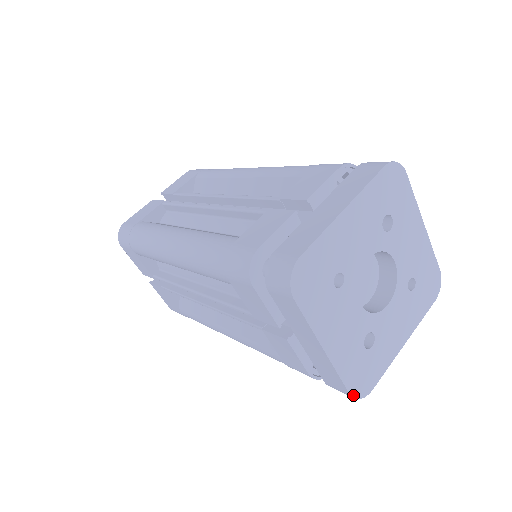
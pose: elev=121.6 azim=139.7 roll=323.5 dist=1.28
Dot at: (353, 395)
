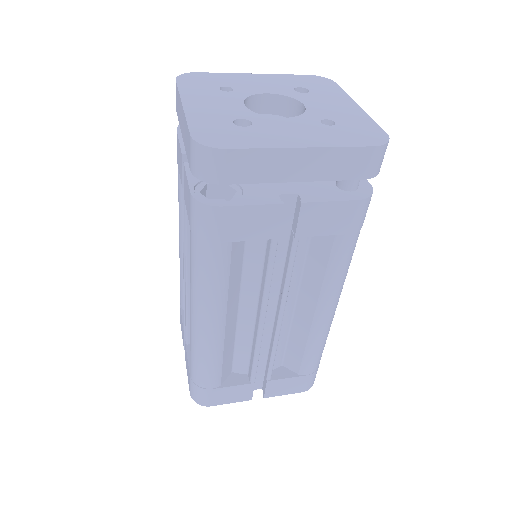
Dot at: (195, 138)
